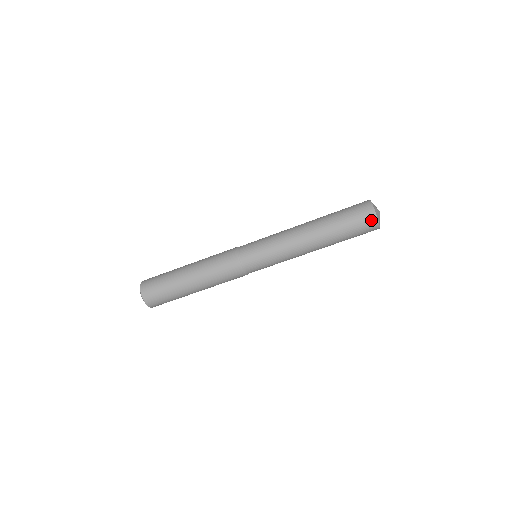
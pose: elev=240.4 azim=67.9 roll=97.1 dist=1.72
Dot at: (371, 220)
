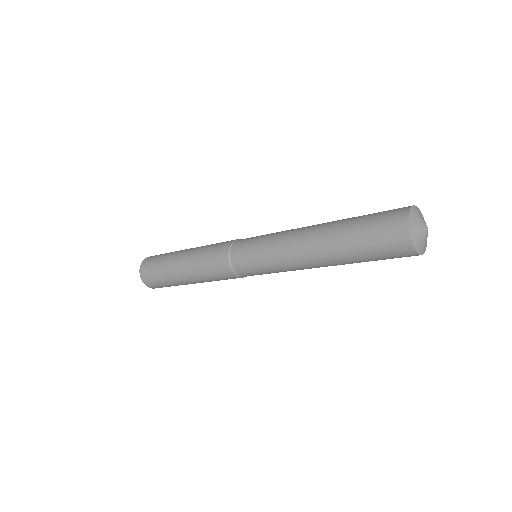
Dot at: occluded
